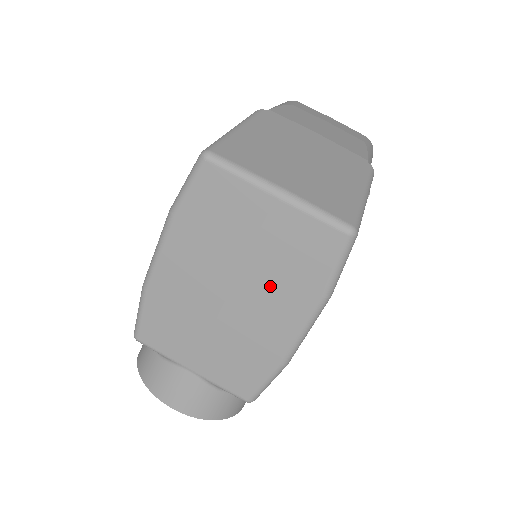
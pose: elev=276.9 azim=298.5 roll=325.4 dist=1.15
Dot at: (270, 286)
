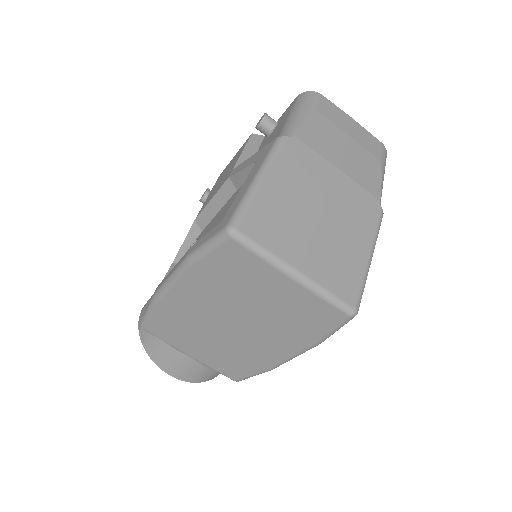
Dot at: (272, 328)
